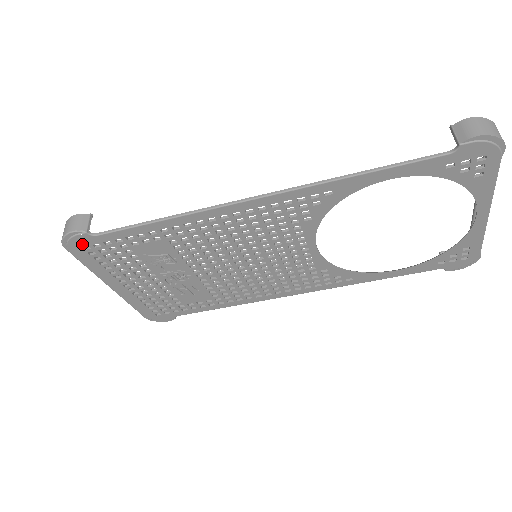
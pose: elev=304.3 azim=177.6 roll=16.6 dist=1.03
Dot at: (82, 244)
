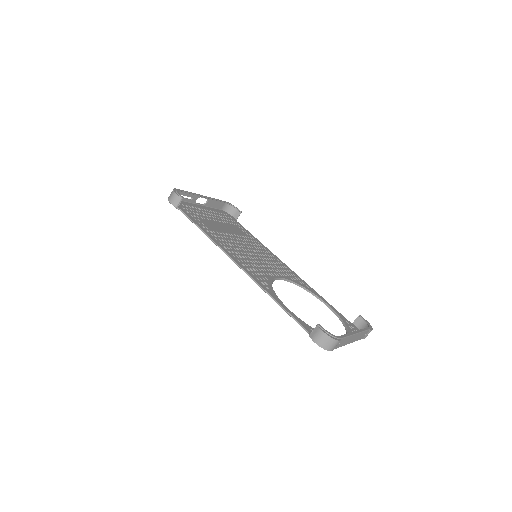
Dot at: occluded
